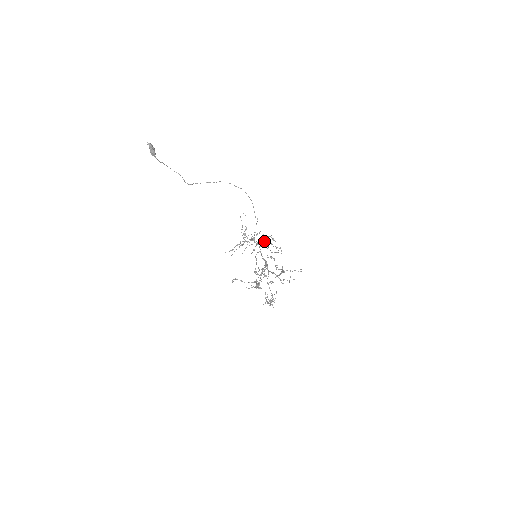
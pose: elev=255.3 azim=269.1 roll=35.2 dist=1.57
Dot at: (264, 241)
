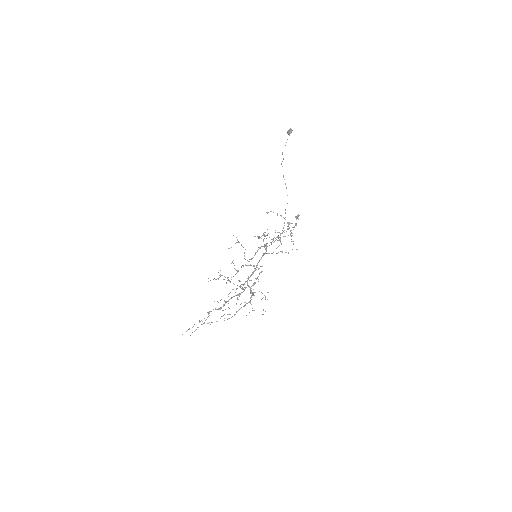
Dot at: (273, 252)
